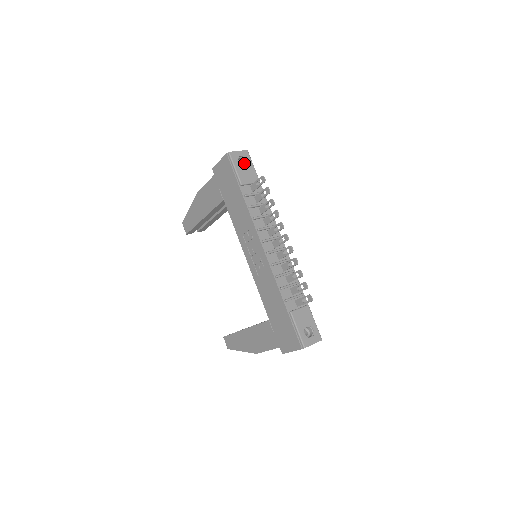
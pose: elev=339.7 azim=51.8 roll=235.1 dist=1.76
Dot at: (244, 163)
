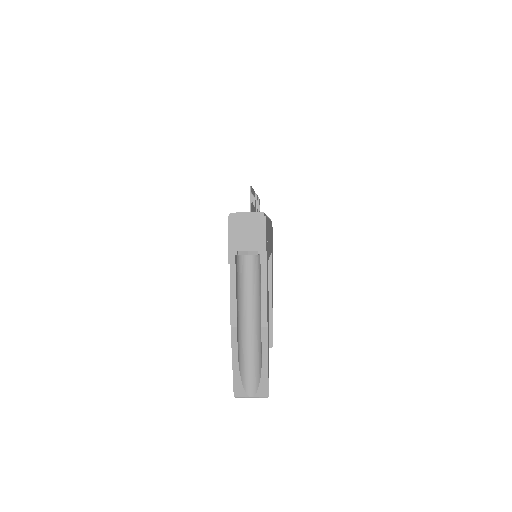
Dot at: occluded
